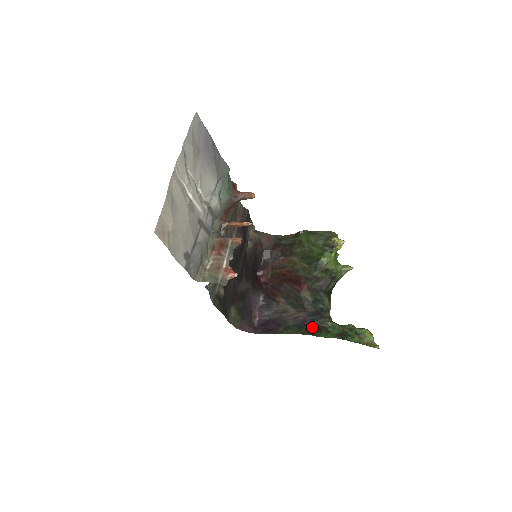
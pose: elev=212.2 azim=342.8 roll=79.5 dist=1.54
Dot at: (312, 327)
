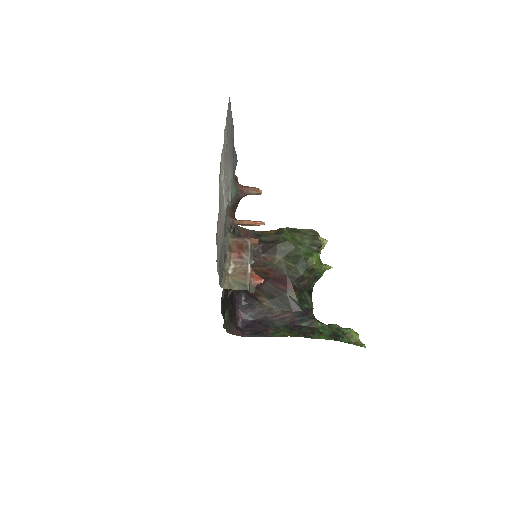
Dot at: (303, 328)
